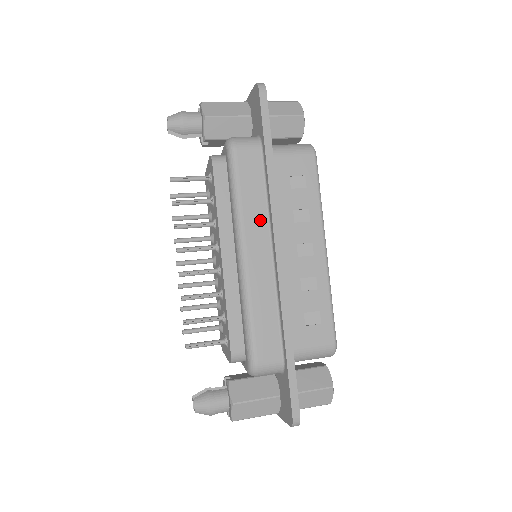
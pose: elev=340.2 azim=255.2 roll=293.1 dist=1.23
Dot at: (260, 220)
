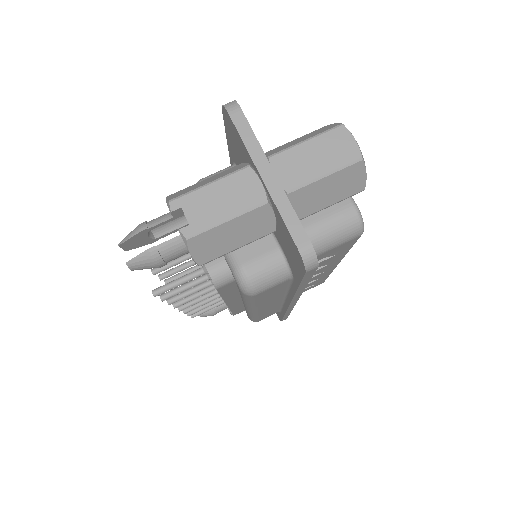
Dot at: (276, 299)
